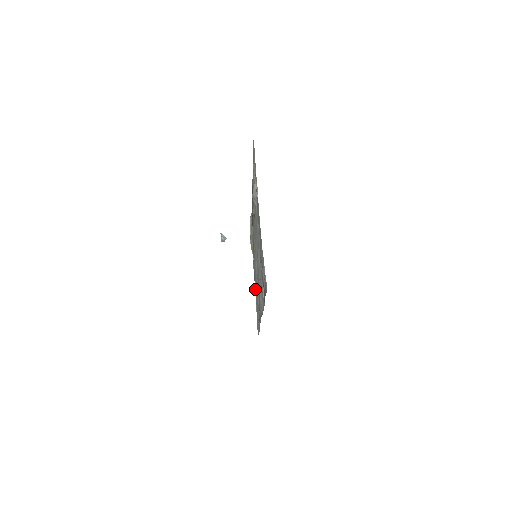
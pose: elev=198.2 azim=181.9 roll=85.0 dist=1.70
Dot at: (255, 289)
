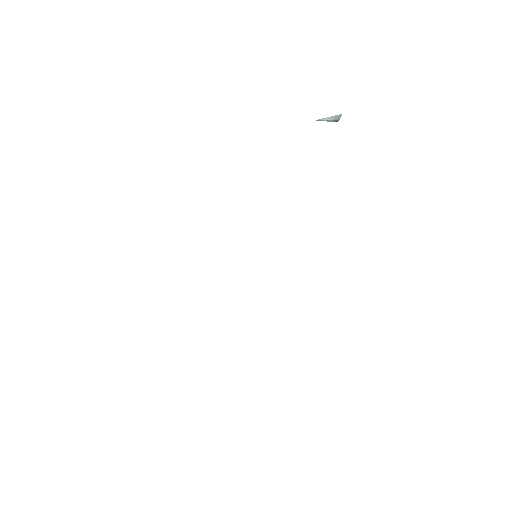
Dot at: occluded
